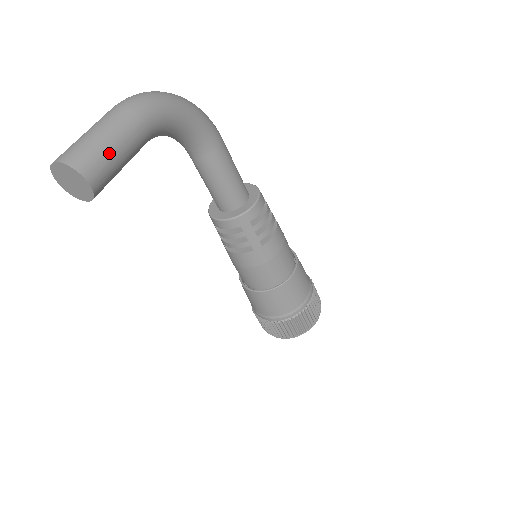
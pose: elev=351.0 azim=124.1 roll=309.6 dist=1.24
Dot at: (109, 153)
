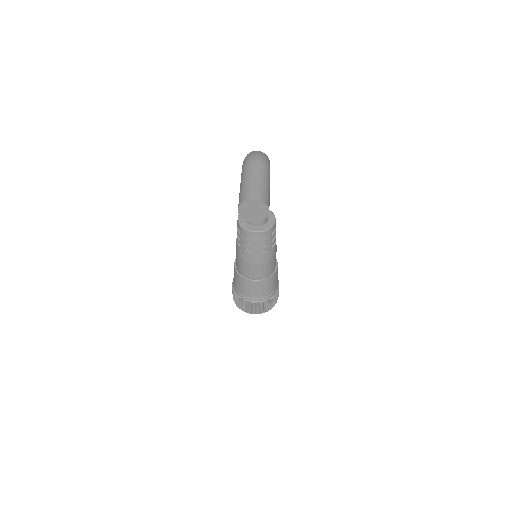
Dot at: (269, 193)
